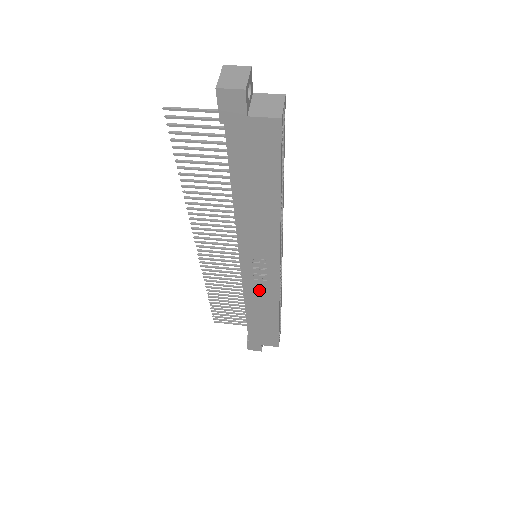
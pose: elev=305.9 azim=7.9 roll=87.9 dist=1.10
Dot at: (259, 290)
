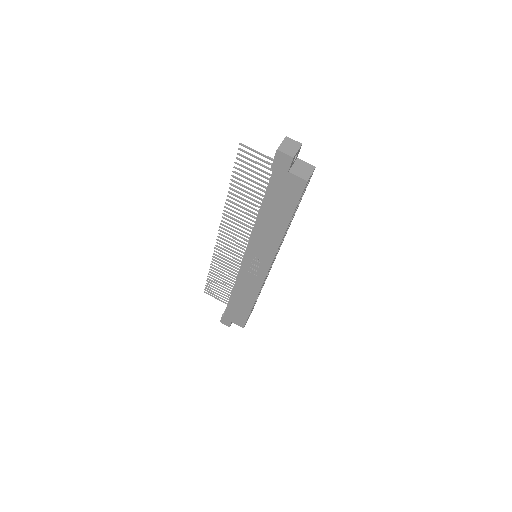
Dot at: (248, 280)
